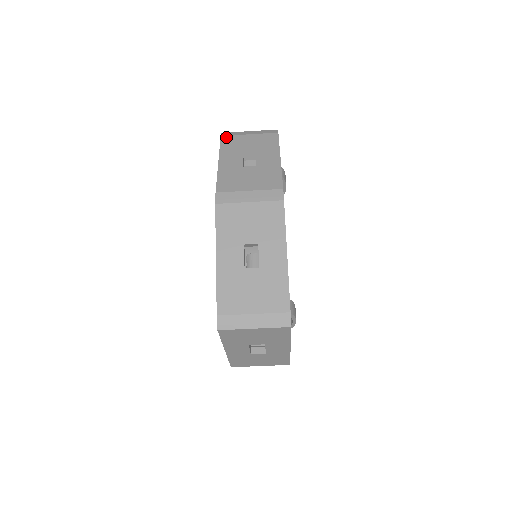
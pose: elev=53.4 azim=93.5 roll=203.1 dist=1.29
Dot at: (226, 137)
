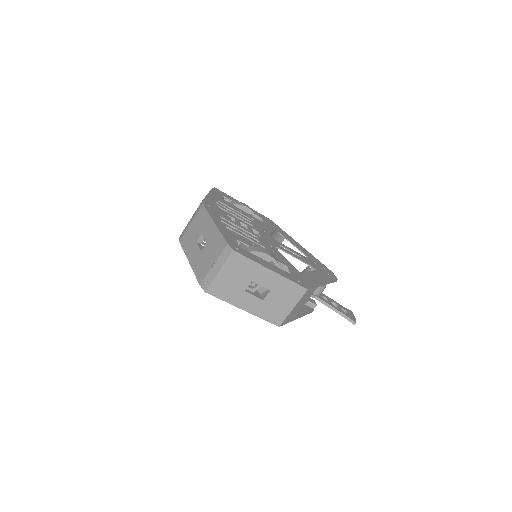
Dot at: occluded
